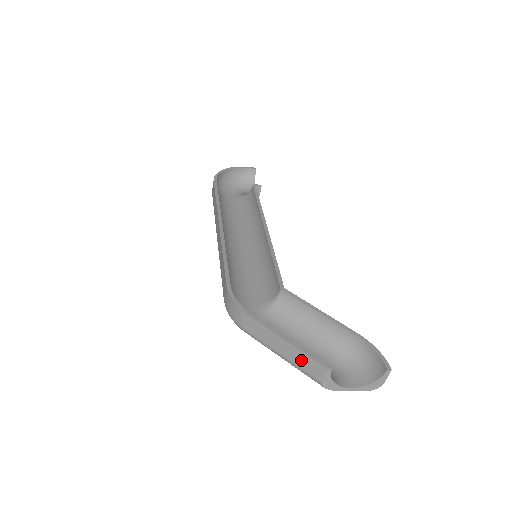
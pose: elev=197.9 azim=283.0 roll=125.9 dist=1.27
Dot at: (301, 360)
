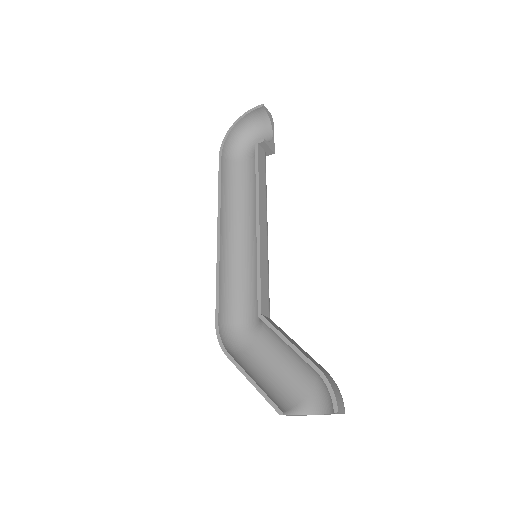
Dot at: occluded
